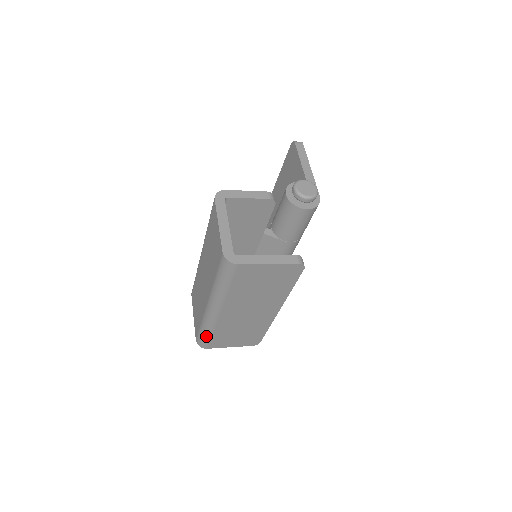
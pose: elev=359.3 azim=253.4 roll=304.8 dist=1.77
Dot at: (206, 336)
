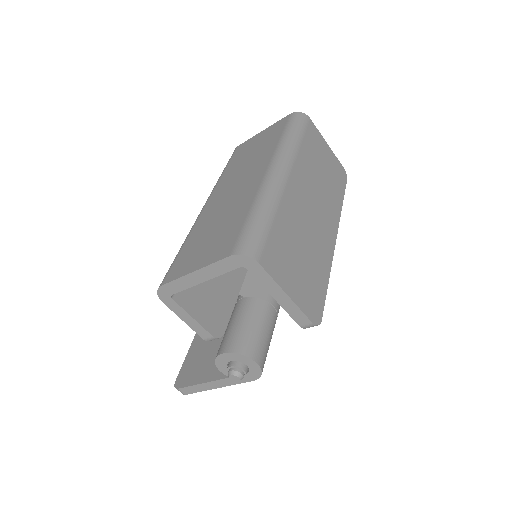
Dot at: (264, 222)
